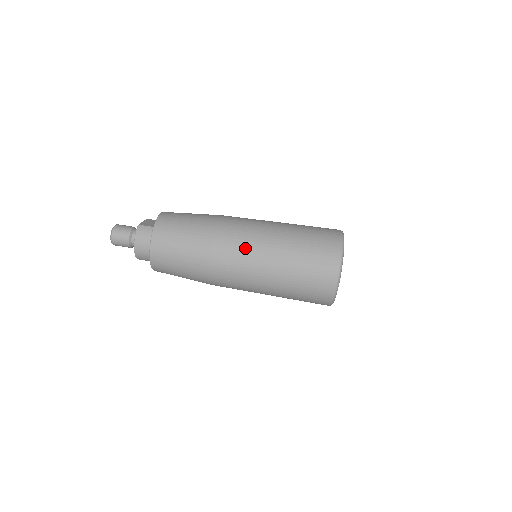
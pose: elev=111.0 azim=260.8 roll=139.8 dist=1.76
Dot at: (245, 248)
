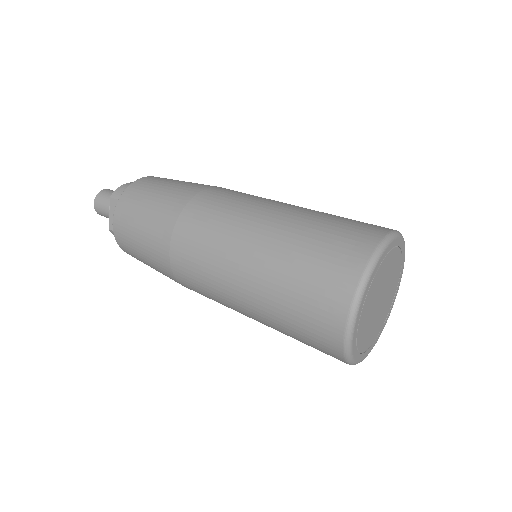
Dot at: occluded
